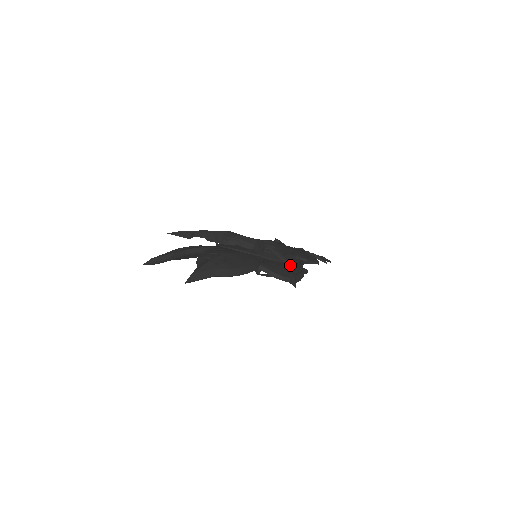
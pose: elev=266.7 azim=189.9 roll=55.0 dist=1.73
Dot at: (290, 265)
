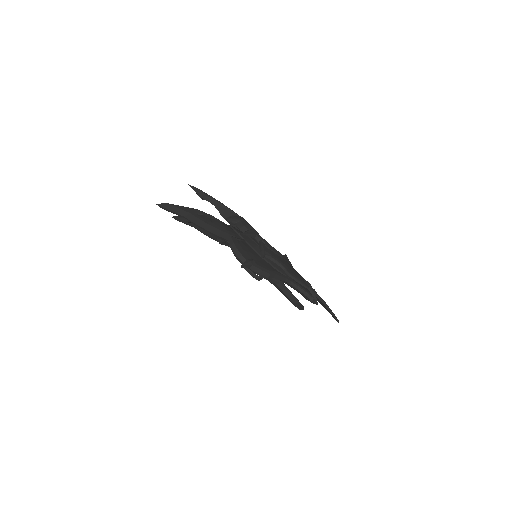
Dot at: (265, 263)
